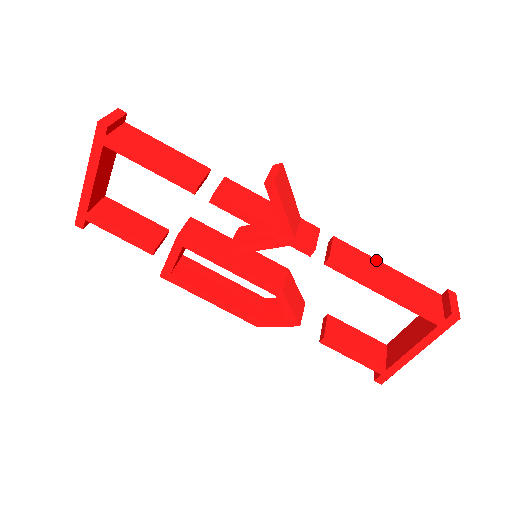
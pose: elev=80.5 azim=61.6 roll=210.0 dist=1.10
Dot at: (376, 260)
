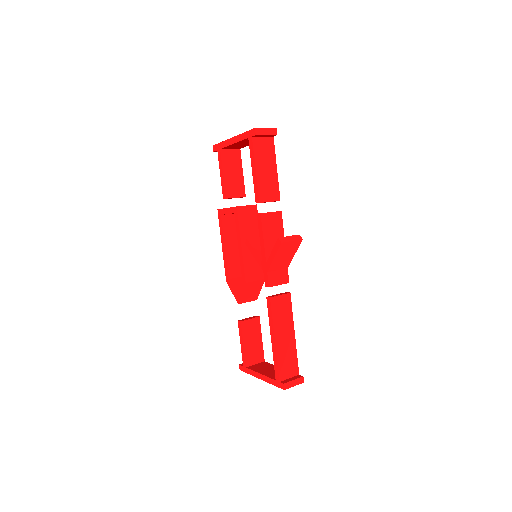
Dot at: (293, 325)
